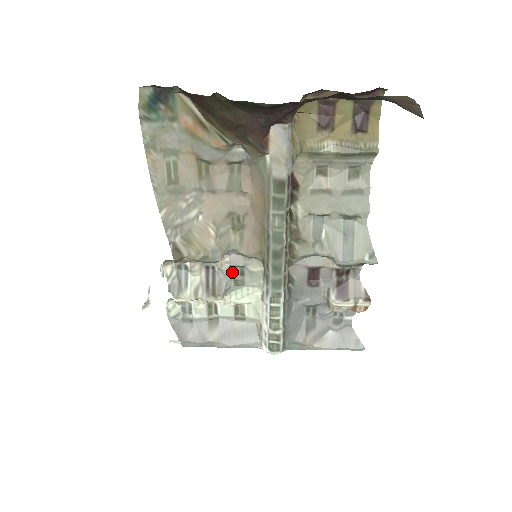
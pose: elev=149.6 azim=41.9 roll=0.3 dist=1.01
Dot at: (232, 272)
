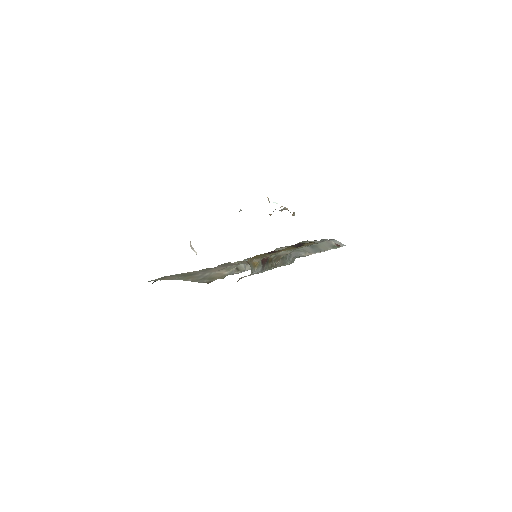
Dot at: (244, 260)
